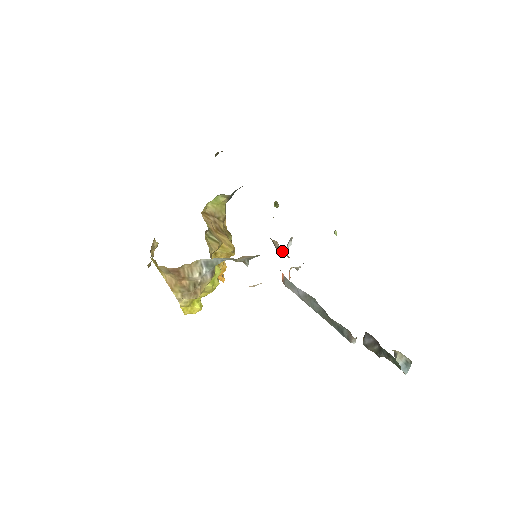
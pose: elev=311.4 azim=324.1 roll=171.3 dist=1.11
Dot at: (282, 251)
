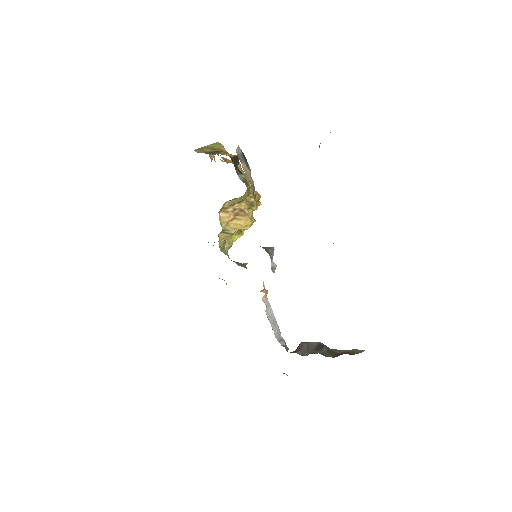
Dot at: occluded
